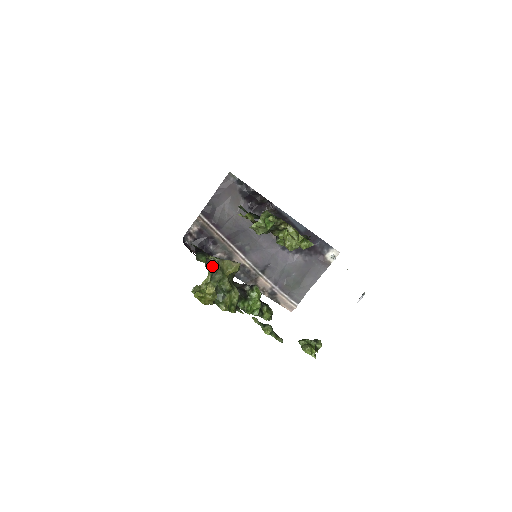
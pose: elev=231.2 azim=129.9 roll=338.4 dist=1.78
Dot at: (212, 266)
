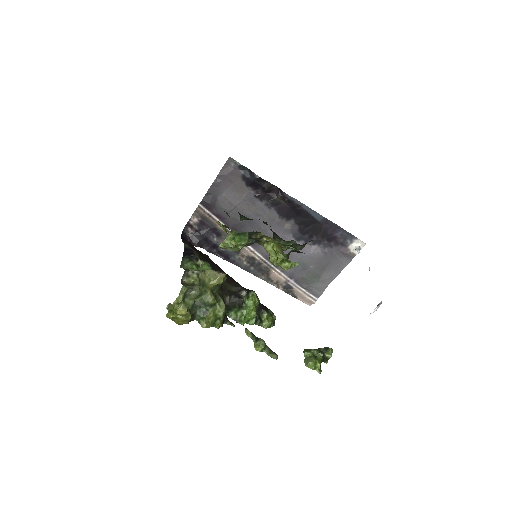
Dot at: (190, 279)
